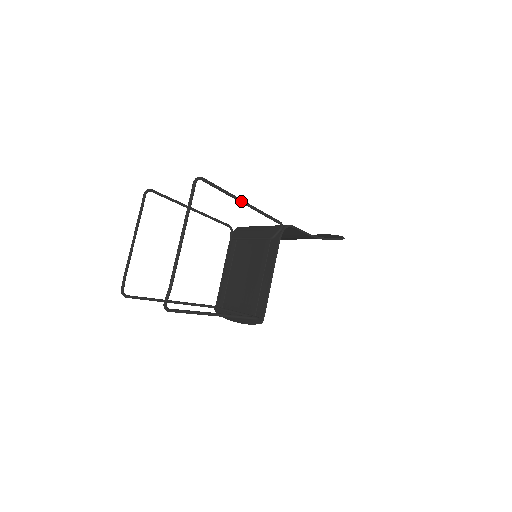
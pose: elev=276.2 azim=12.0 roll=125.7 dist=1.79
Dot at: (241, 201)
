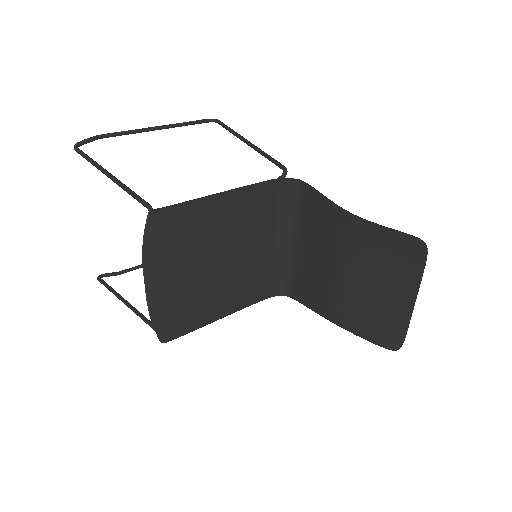
Dot at: (245, 140)
